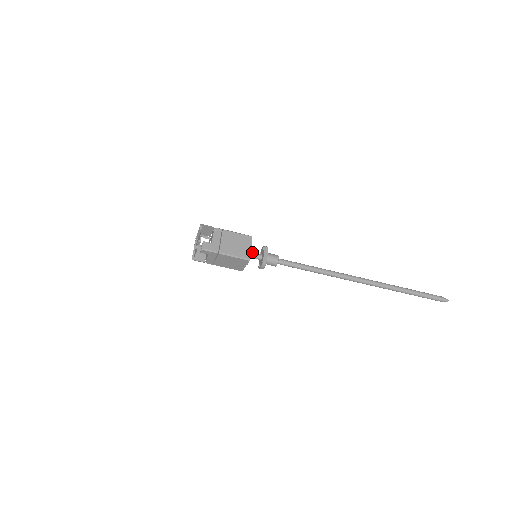
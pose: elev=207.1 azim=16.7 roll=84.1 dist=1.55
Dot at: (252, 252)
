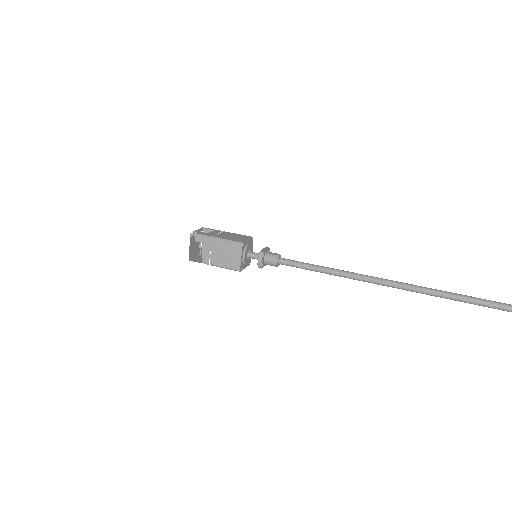
Dot at: (252, 252)
